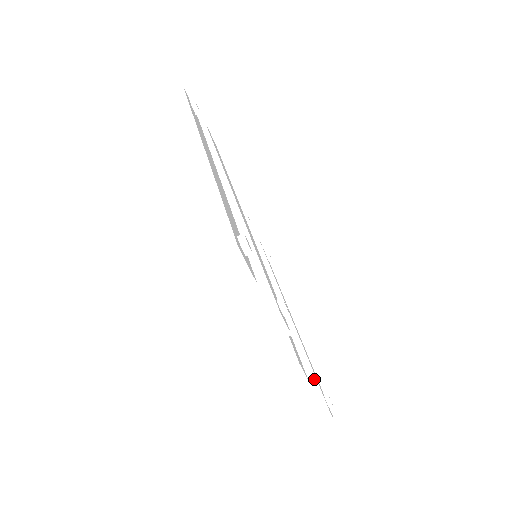
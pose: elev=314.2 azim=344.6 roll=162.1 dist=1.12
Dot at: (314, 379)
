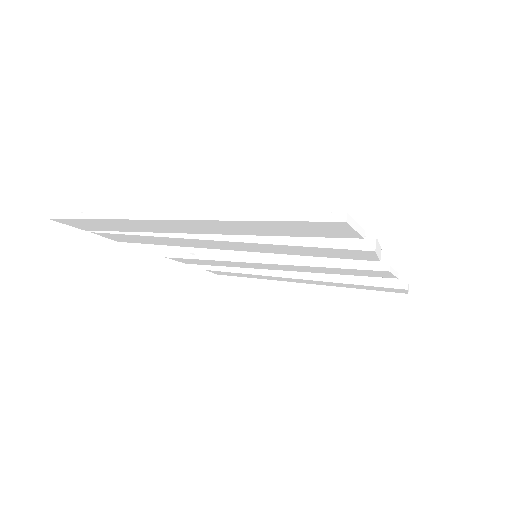
Dot at: (373, 280)
